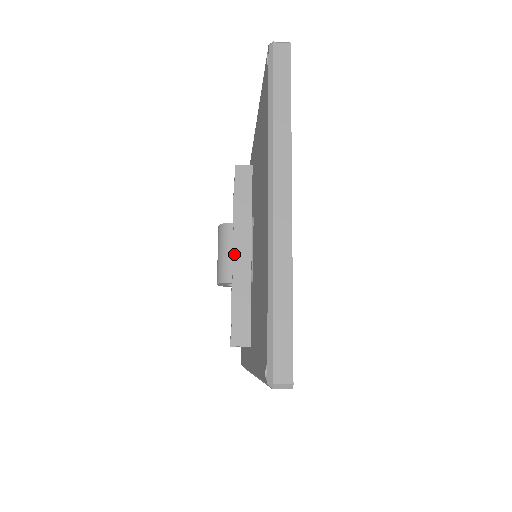
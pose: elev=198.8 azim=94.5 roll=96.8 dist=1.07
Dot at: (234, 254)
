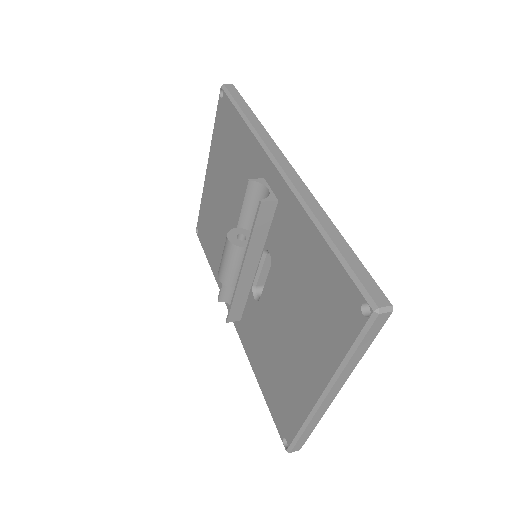
Dot at: (242, 272)
